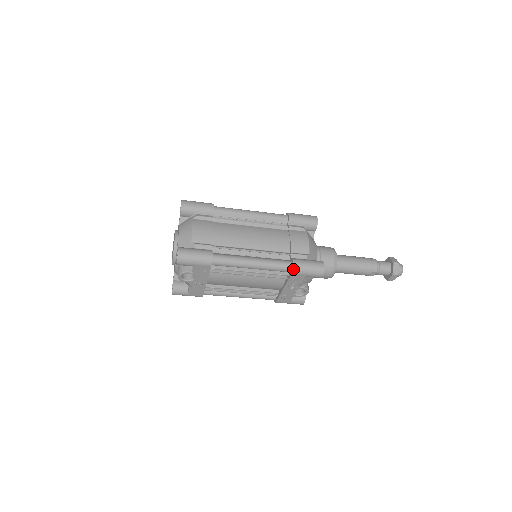
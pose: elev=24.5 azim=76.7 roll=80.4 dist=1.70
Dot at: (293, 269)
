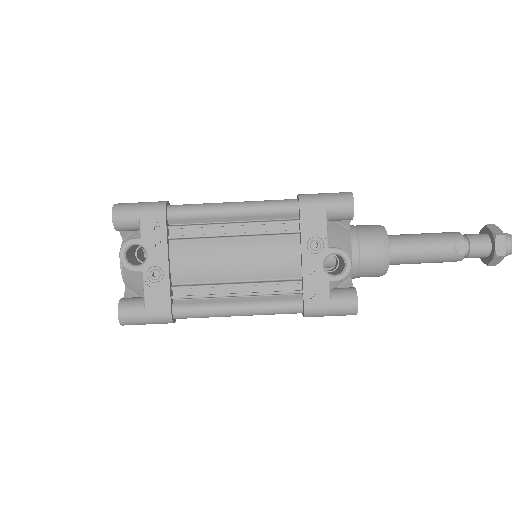
Dot at: (299, 199)
